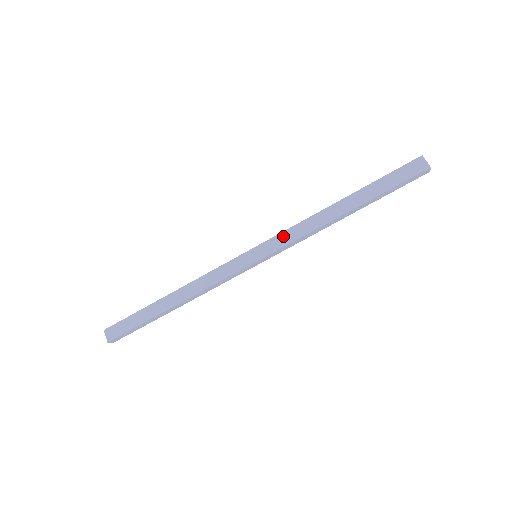
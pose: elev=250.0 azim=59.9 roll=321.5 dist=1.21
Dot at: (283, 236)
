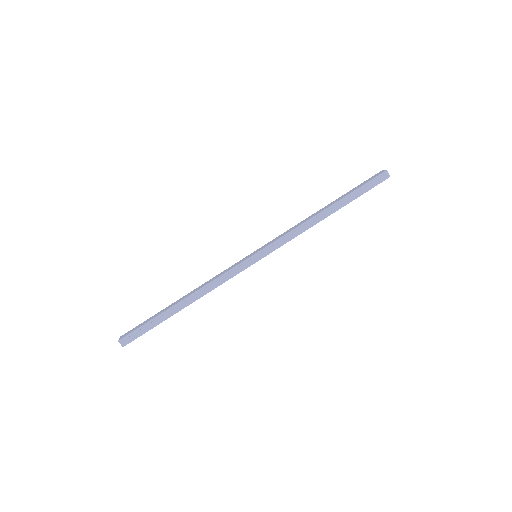
Dot at: (278, 237)
